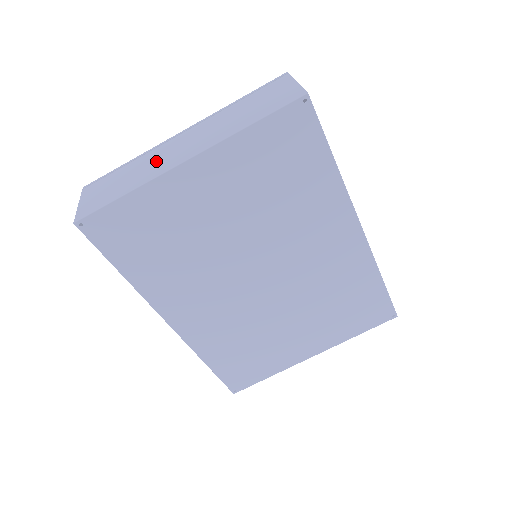
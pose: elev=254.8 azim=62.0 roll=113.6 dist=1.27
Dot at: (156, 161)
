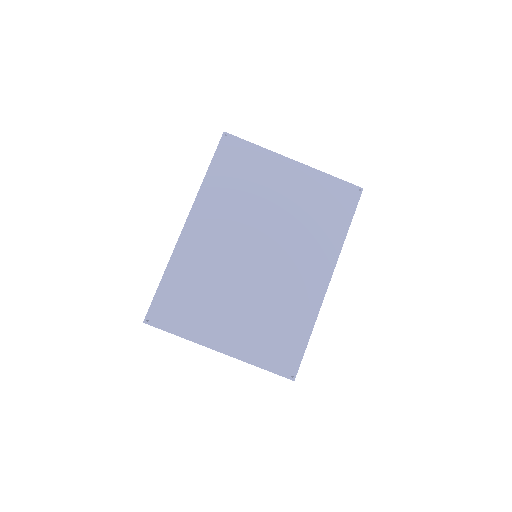
Dot at: occluded
